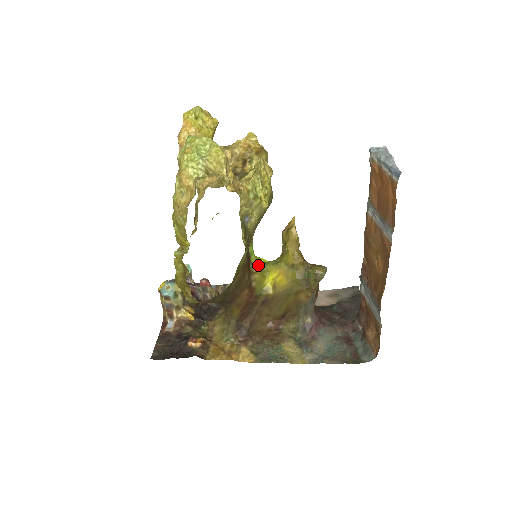
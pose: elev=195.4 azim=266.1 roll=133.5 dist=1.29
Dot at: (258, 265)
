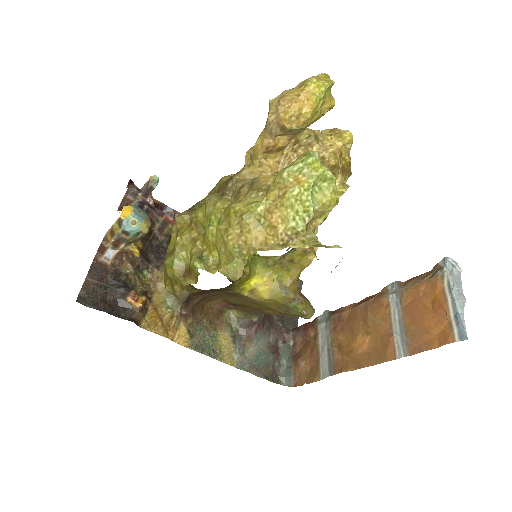
Dot at: (250, 262)
